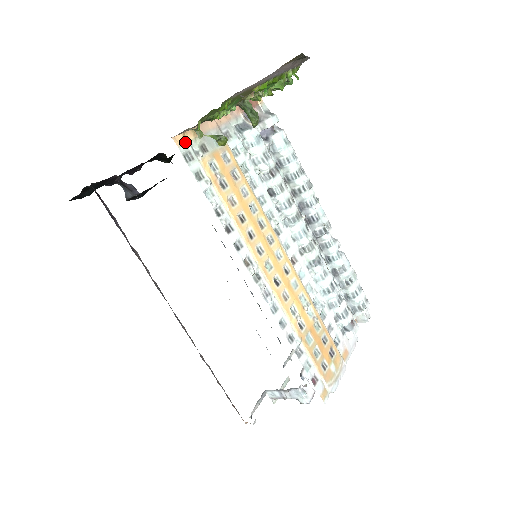
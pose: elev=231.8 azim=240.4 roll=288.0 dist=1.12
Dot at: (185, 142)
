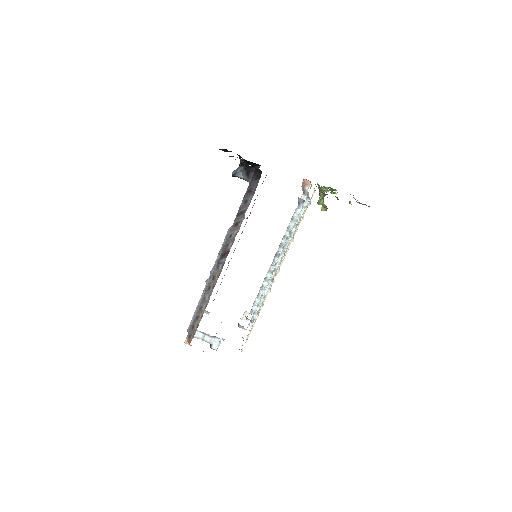
Dot at: (312, 195)
